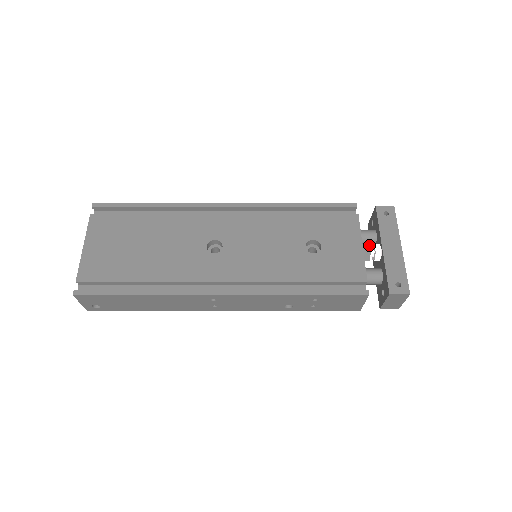
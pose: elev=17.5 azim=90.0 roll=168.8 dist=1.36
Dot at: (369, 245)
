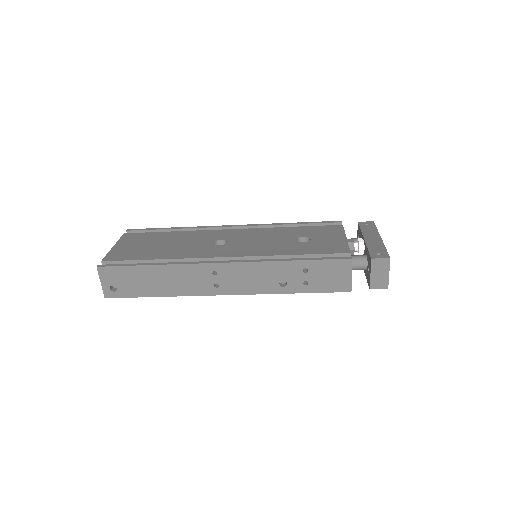
Dot at: occluded
